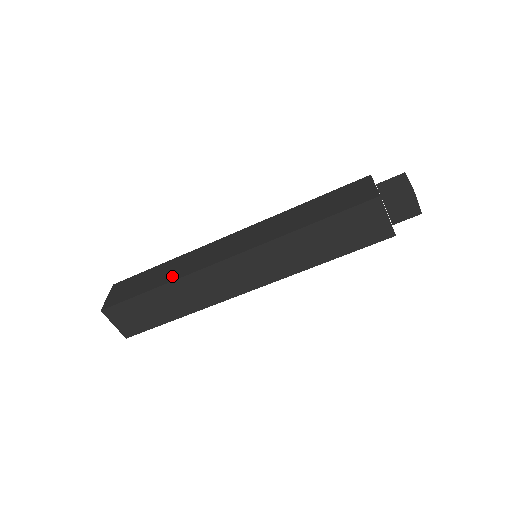
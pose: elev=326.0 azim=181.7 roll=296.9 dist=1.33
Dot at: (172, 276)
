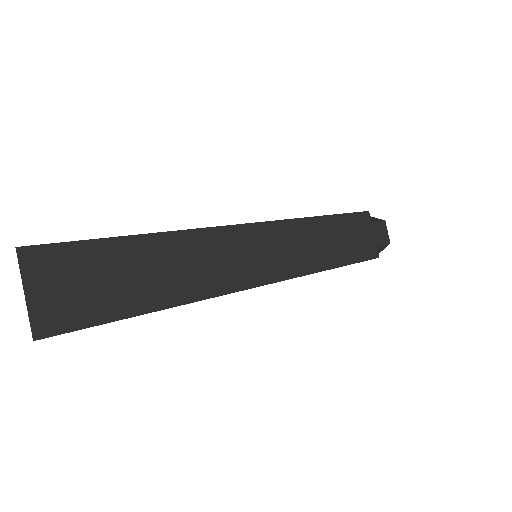
Dot at: occluded
